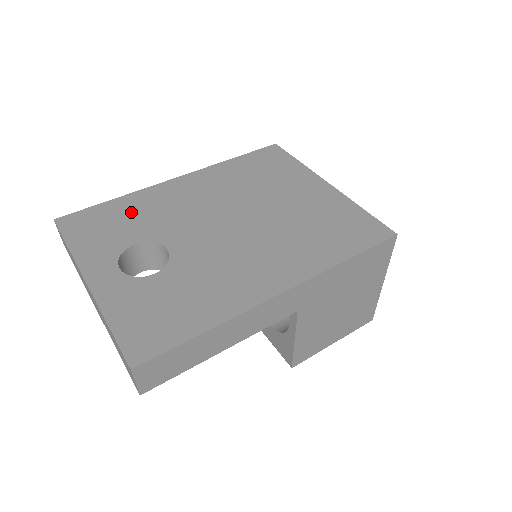
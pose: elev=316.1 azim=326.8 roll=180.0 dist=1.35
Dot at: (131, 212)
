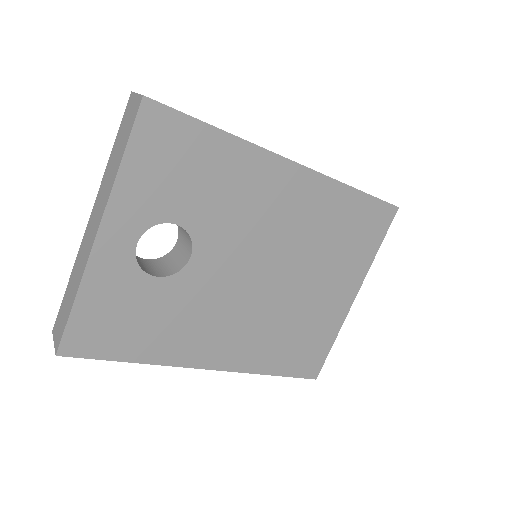
Dot at: (215, 173)
